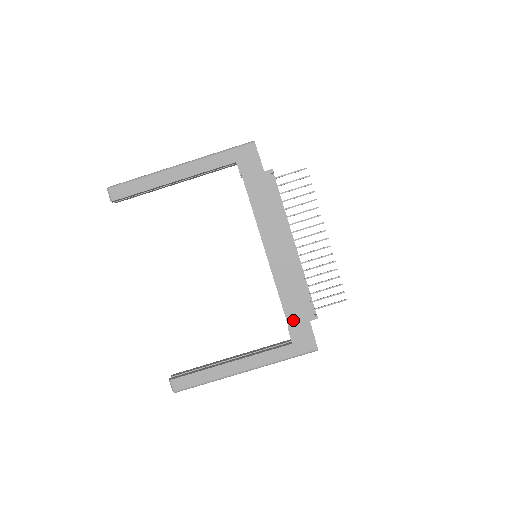
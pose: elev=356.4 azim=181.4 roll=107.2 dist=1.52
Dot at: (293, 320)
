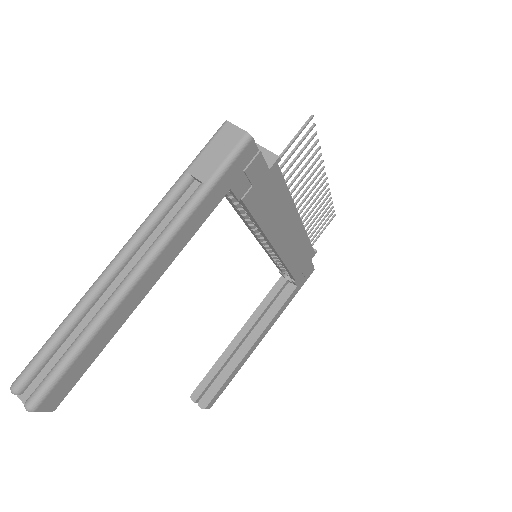
Dot at: (299, 273)
